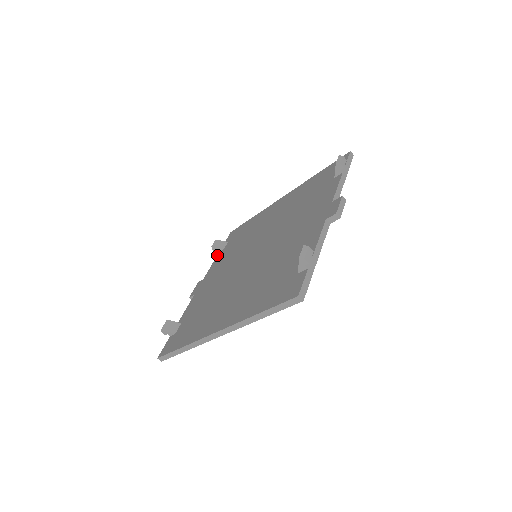
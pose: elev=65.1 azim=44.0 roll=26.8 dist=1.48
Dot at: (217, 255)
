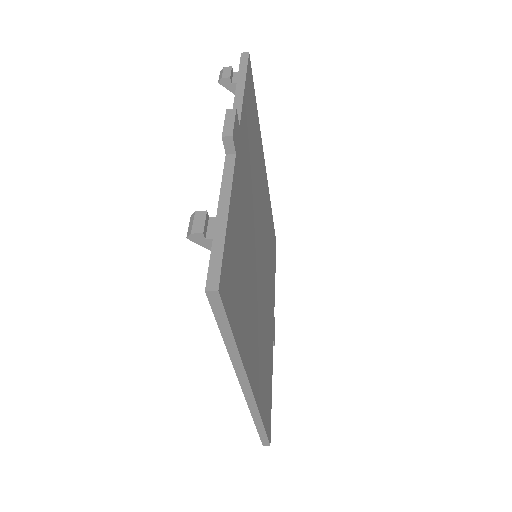
Dot at: occluded
